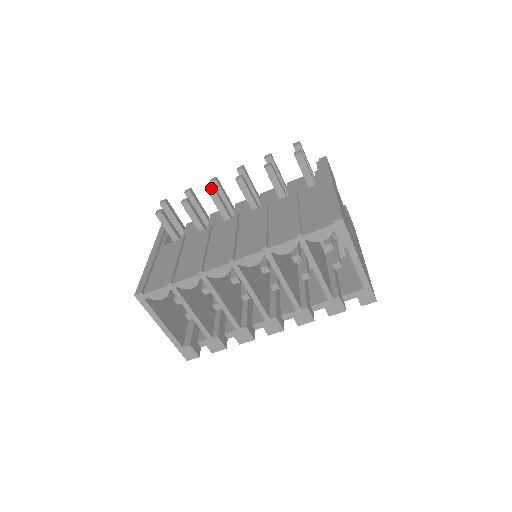
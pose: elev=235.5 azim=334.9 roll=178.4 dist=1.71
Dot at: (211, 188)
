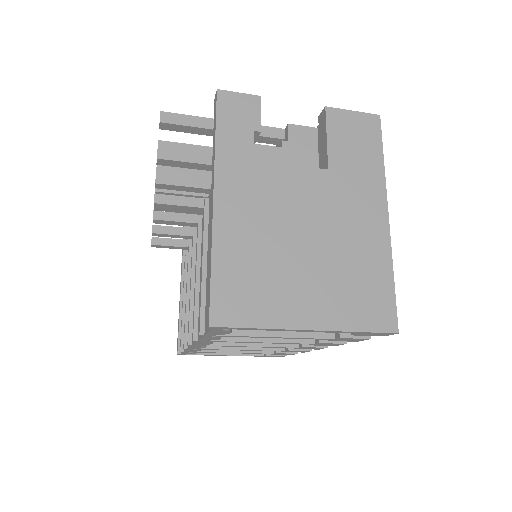
Dot at: occluded
